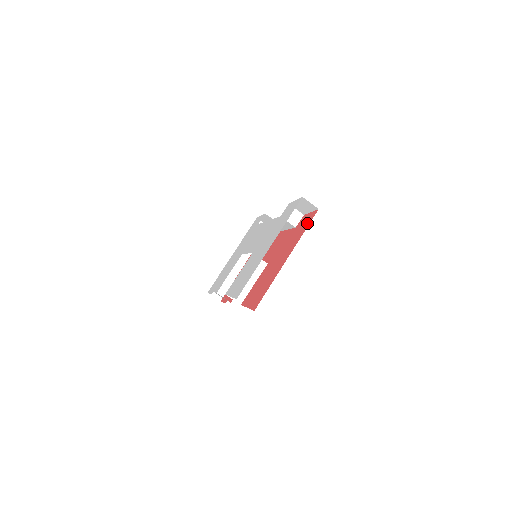
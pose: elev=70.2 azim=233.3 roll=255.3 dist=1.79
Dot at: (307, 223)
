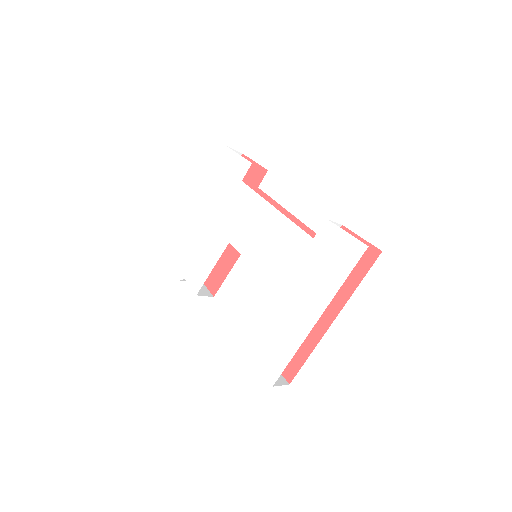
Dot at: (361, 266)
